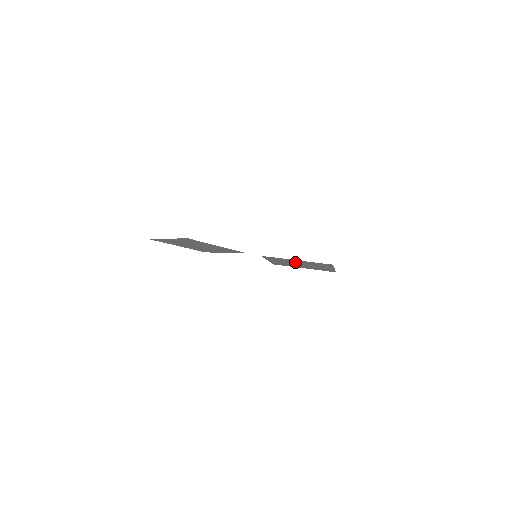
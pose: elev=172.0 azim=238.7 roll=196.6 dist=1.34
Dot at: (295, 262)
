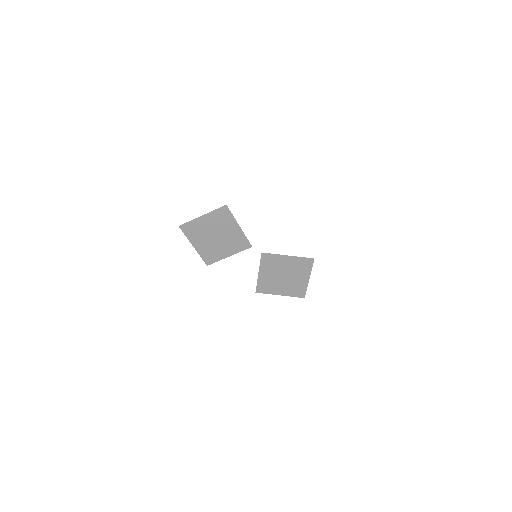
Dot at: (283, 268)
